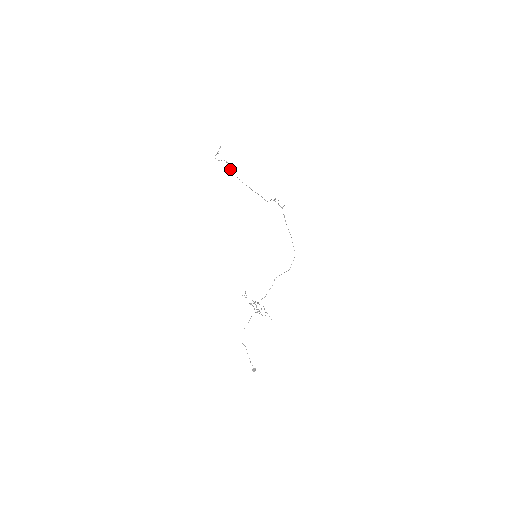
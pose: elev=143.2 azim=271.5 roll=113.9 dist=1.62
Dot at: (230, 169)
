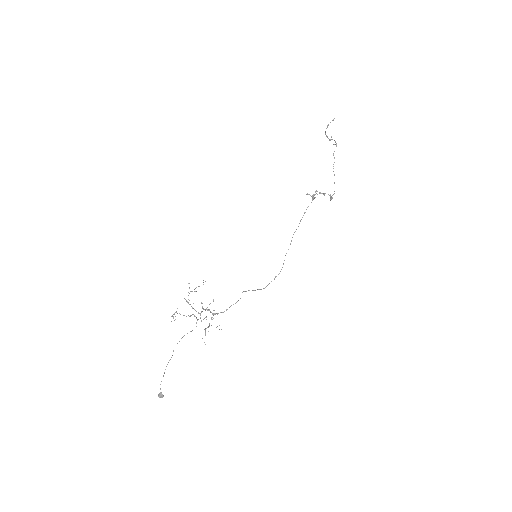
Dot at: (333, 153)
